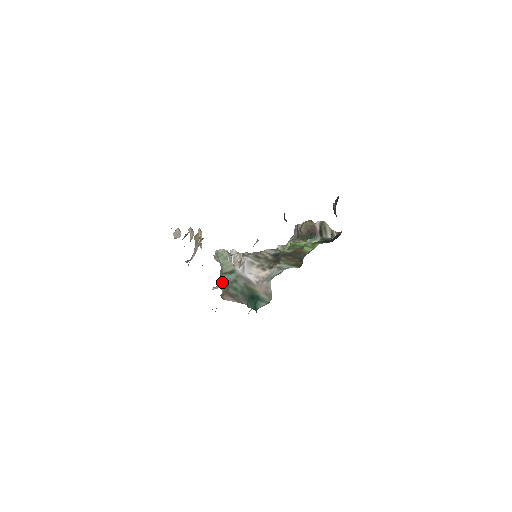
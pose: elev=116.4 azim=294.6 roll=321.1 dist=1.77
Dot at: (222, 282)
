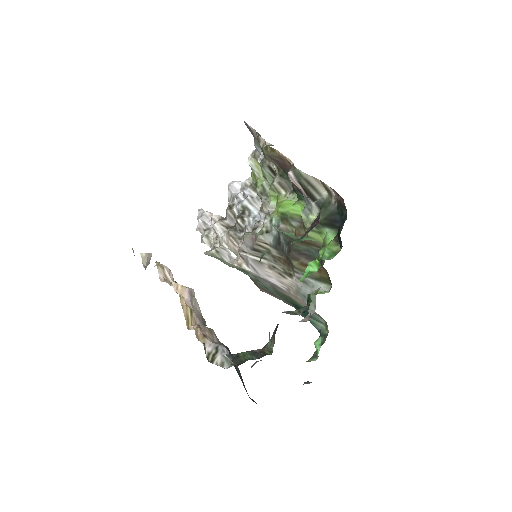
Dot at: occluded
